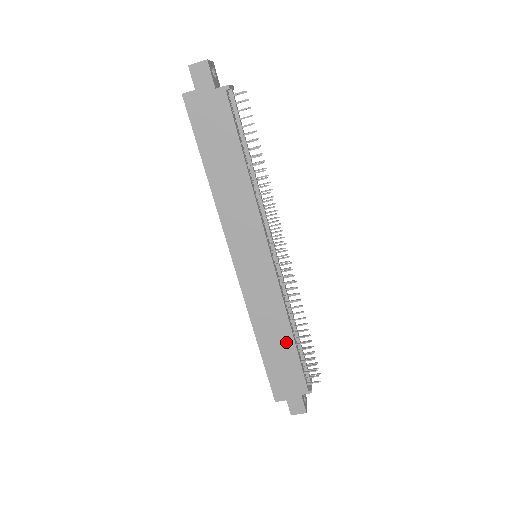
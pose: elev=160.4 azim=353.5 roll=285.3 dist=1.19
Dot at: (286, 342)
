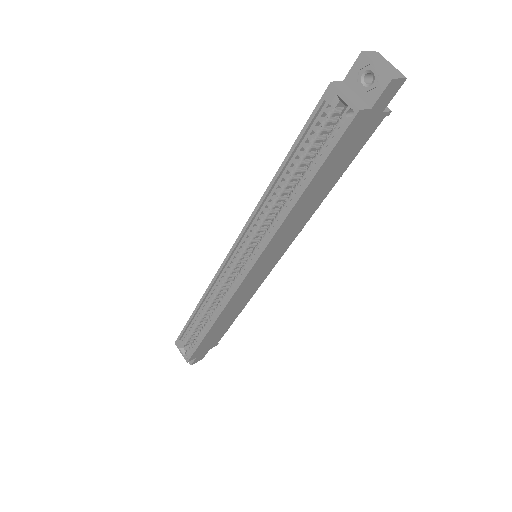
Dot at: (231, 319)
